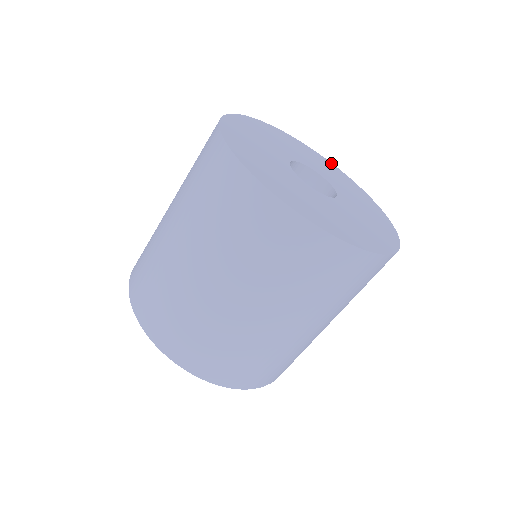
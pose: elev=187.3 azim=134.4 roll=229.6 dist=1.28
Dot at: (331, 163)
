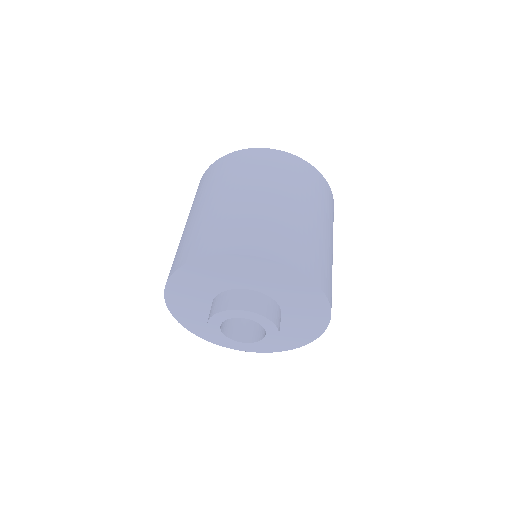
Dot at: occluded
